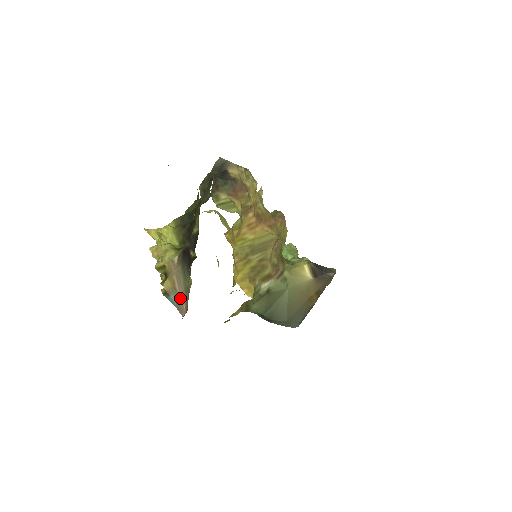
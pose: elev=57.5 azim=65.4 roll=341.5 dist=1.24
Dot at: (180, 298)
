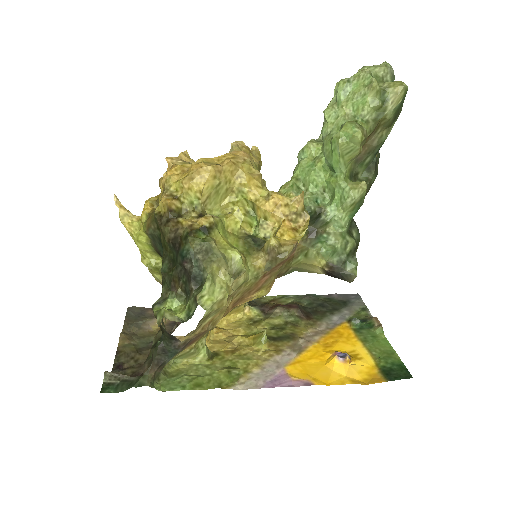
Dot at: occluded
